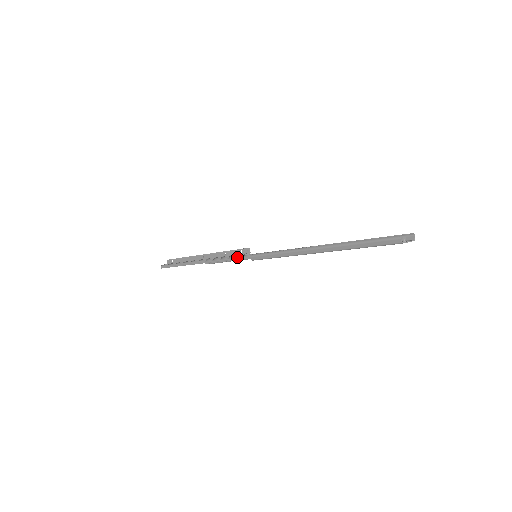
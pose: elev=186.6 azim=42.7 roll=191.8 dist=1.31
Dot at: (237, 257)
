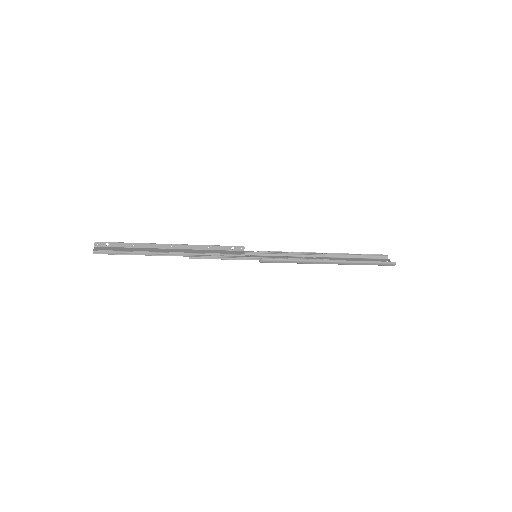
Dot at: (240, 257)
